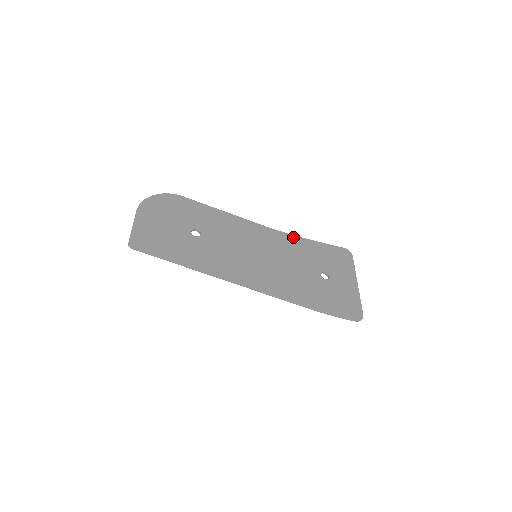
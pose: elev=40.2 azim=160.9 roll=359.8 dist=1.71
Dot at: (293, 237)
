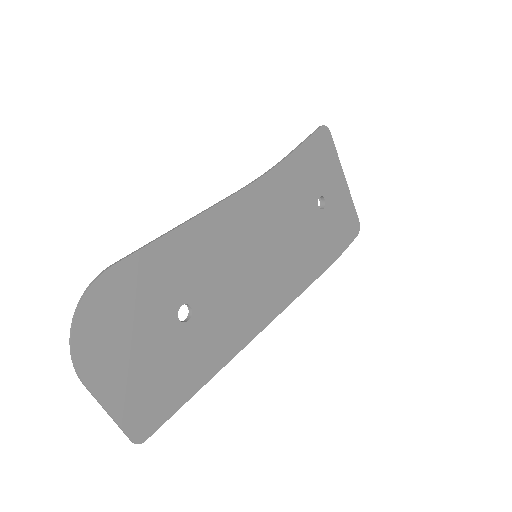
Dot at: (275, 173)
